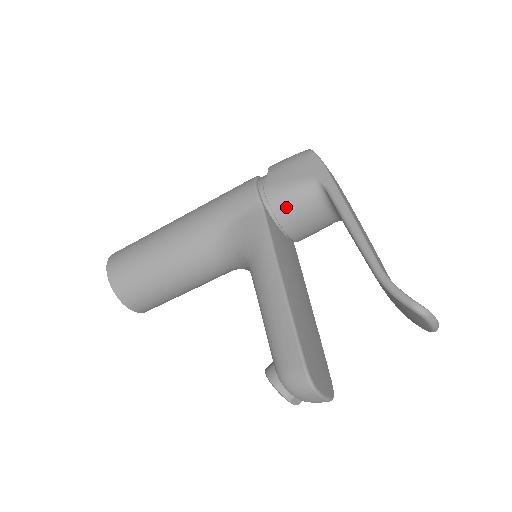
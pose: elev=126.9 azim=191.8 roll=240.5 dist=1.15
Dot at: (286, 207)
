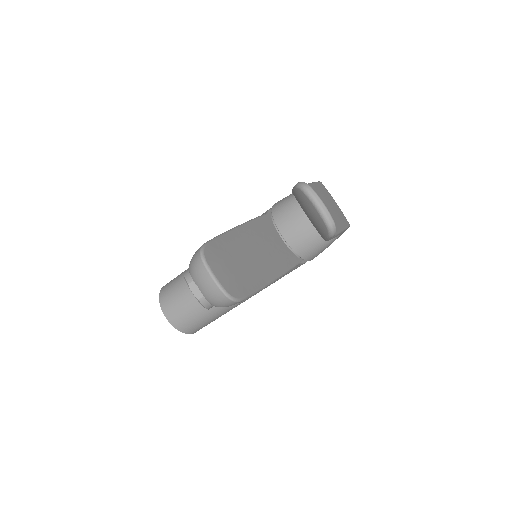
Dot at: (281, 209)
